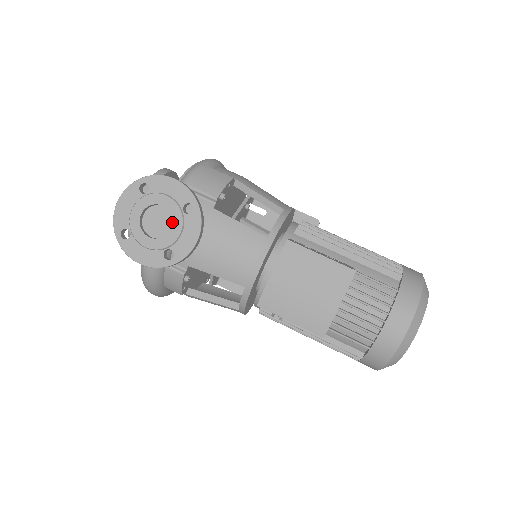
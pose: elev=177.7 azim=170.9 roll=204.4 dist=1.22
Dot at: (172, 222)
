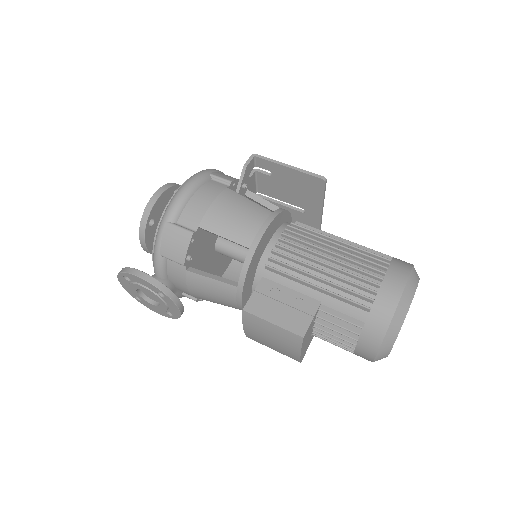
Dot at: (157, 300)
